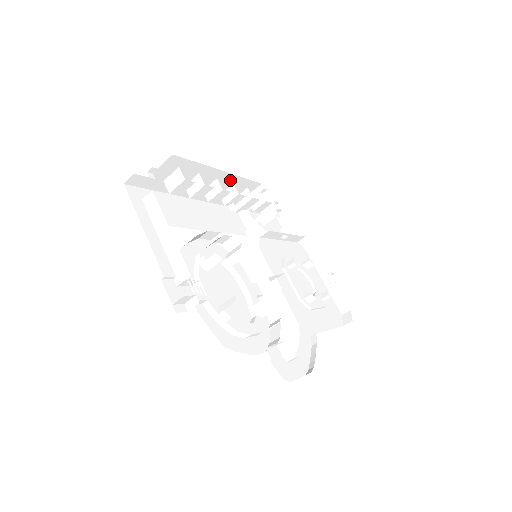
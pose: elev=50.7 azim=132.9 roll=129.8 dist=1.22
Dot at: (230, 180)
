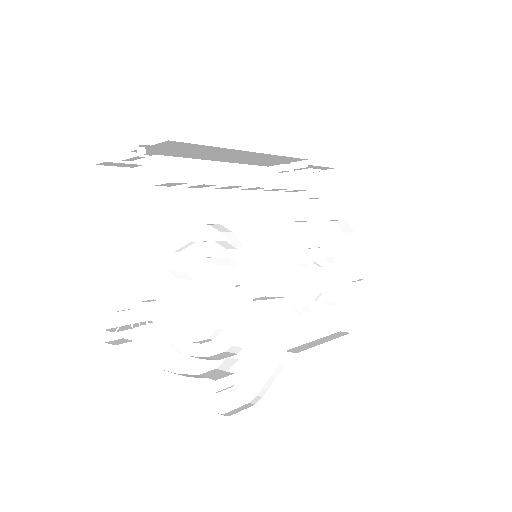
Dot at: (261, 155)
